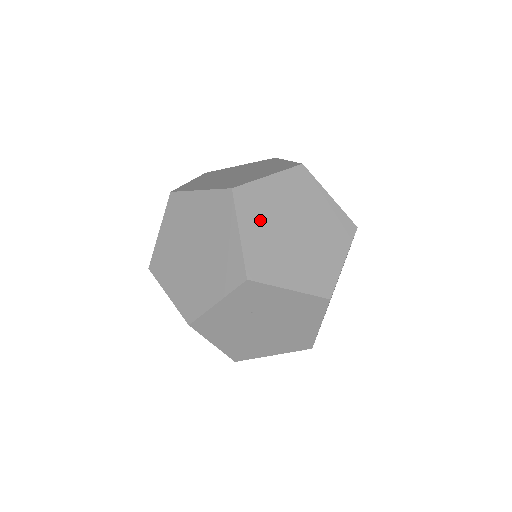
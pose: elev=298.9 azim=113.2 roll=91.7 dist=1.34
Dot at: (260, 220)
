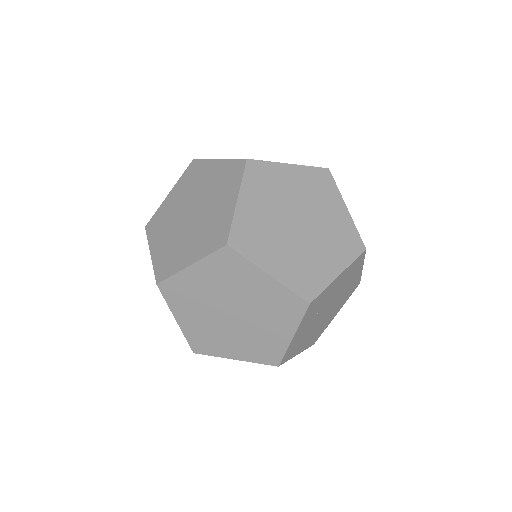
Dot at: (270, 246)
